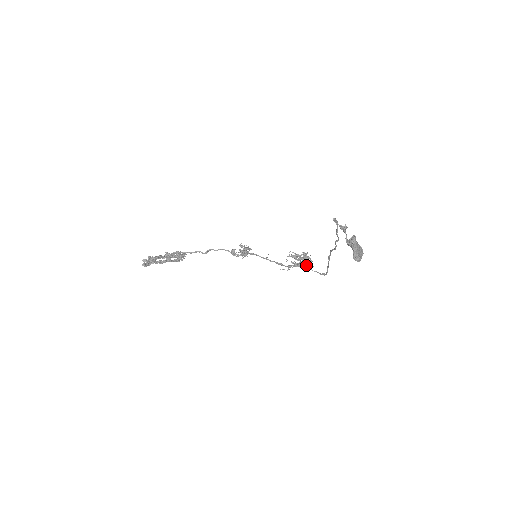
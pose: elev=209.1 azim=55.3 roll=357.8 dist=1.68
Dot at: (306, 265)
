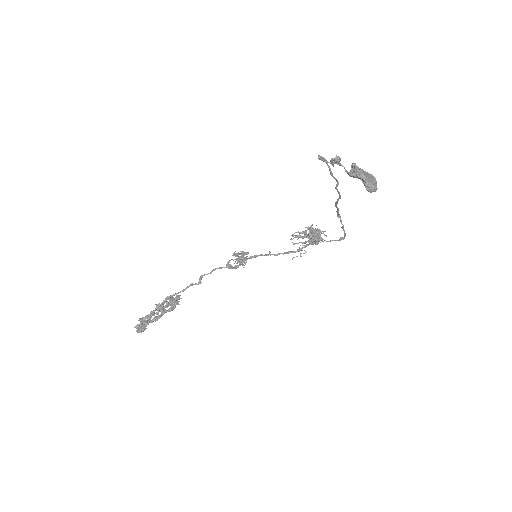
Dot at: (317, 238)
